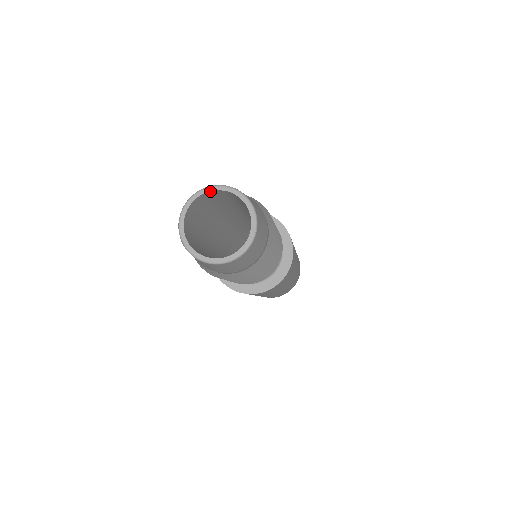
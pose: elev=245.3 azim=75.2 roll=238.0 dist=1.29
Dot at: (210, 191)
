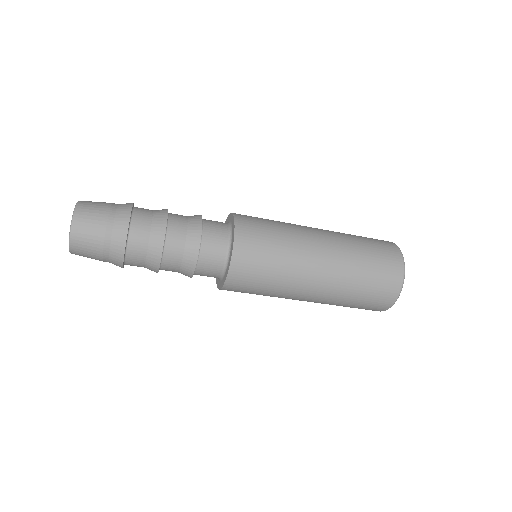
Dot at: occluded
